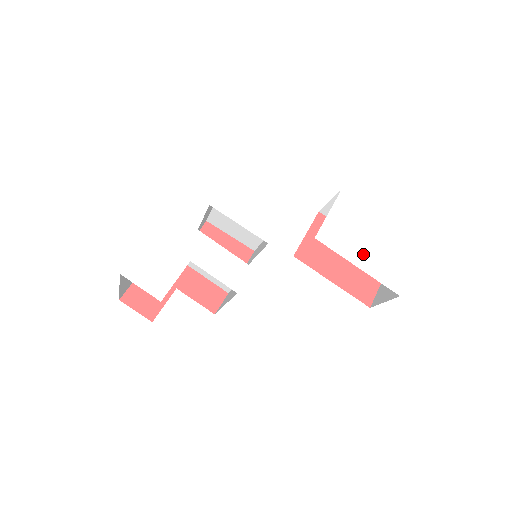
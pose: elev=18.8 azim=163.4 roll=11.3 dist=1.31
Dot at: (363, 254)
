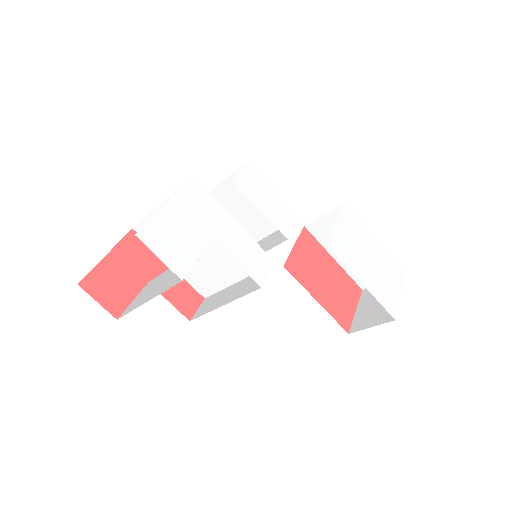
Dot at: (365, 271)
